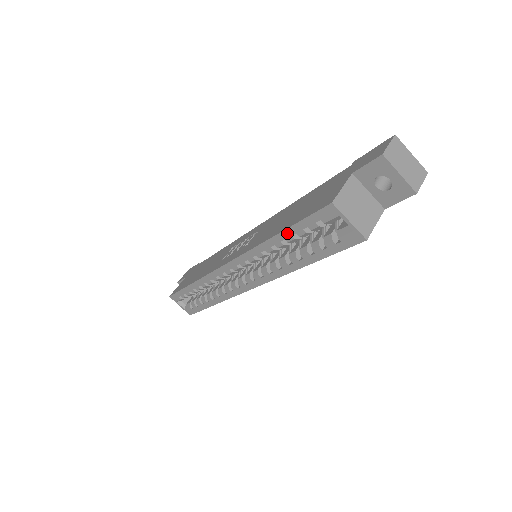
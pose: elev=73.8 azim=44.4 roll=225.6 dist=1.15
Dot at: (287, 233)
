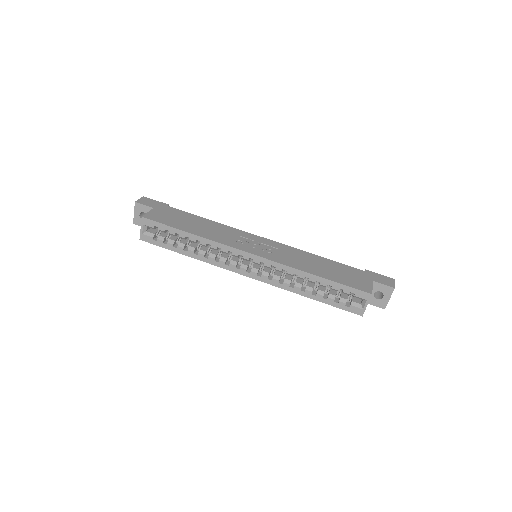
Dot at: (327, 282)
